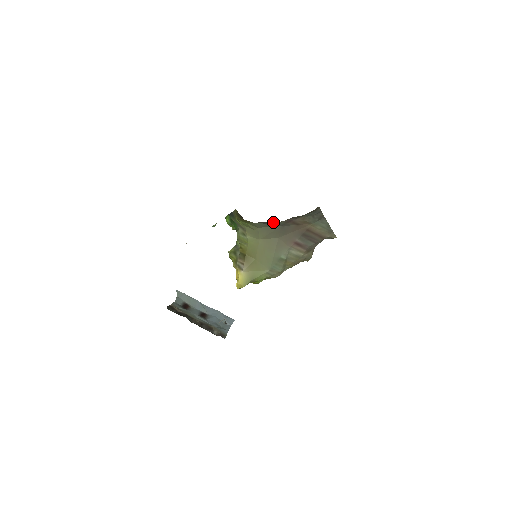
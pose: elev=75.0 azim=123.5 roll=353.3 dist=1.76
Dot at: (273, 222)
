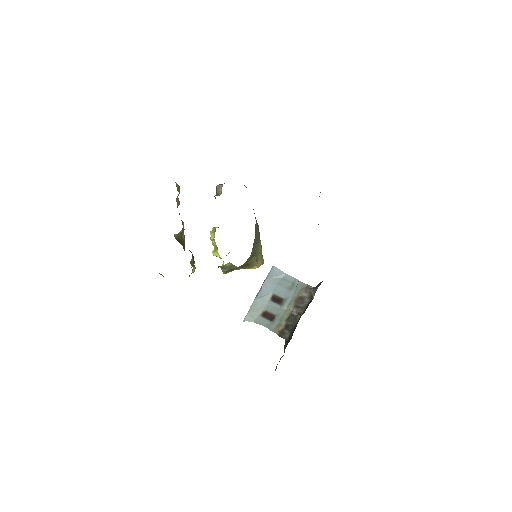
Dot at: occluded
